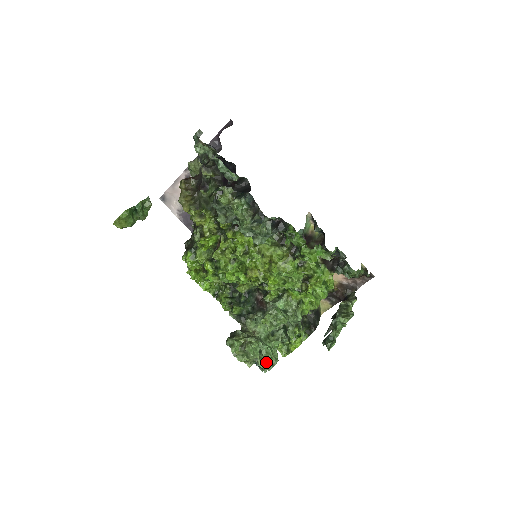
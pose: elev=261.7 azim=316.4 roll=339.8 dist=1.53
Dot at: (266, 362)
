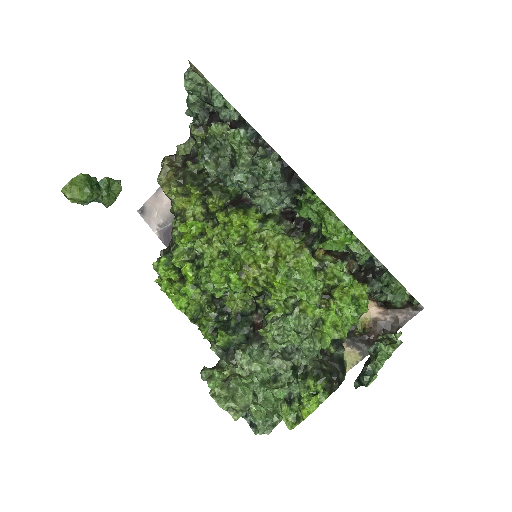
Dot at: (263, 413)
